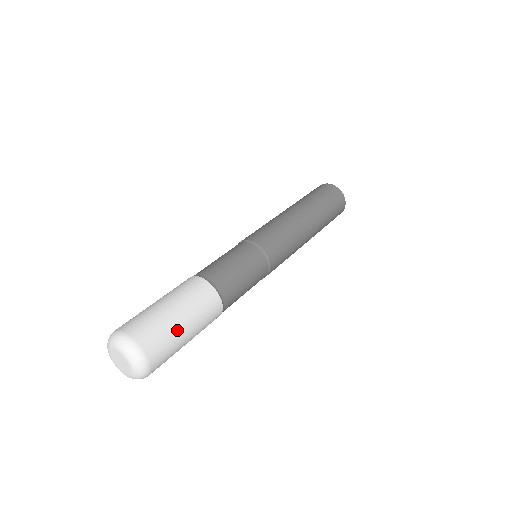
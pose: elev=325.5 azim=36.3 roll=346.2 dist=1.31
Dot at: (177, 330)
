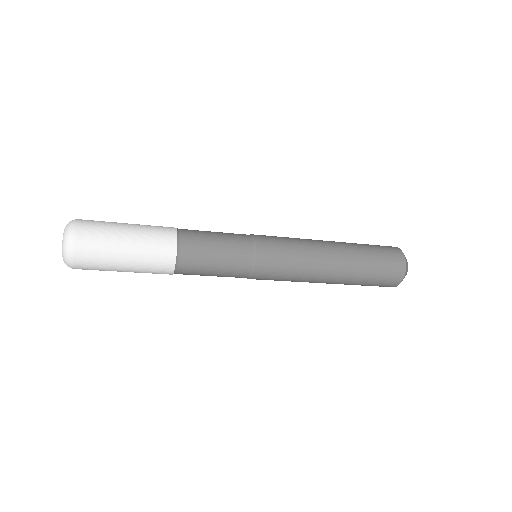
Dot at: (116, 243)
